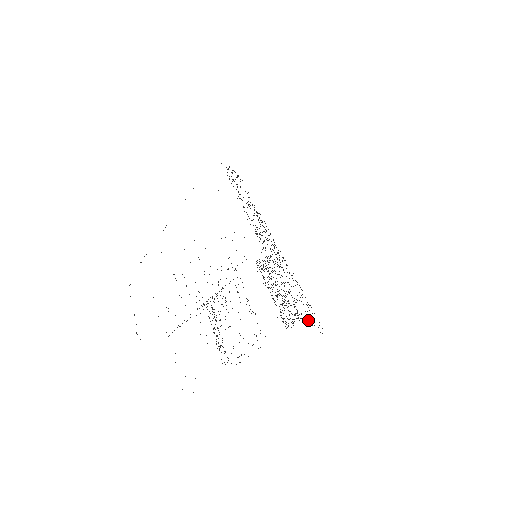
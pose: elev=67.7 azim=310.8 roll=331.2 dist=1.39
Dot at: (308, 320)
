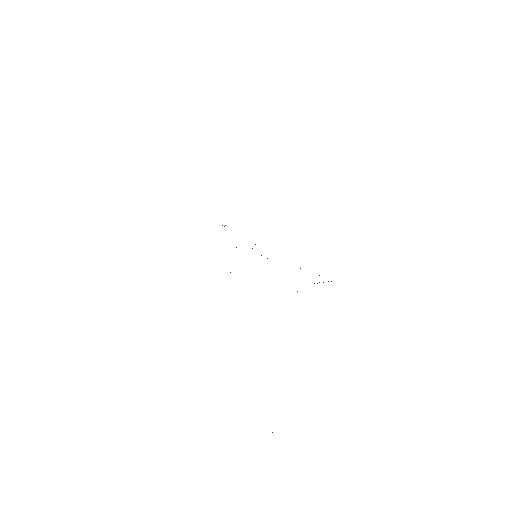
Dot at: occluded
